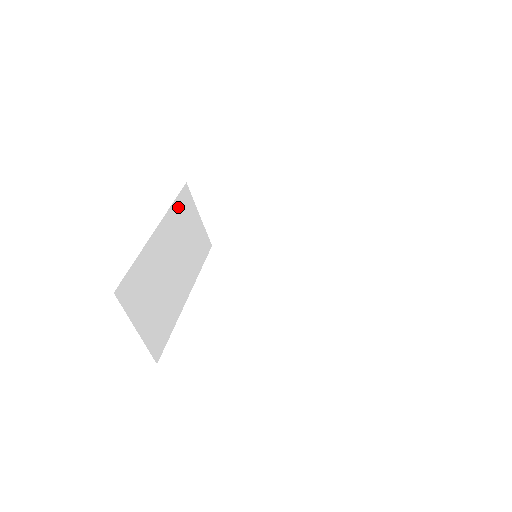
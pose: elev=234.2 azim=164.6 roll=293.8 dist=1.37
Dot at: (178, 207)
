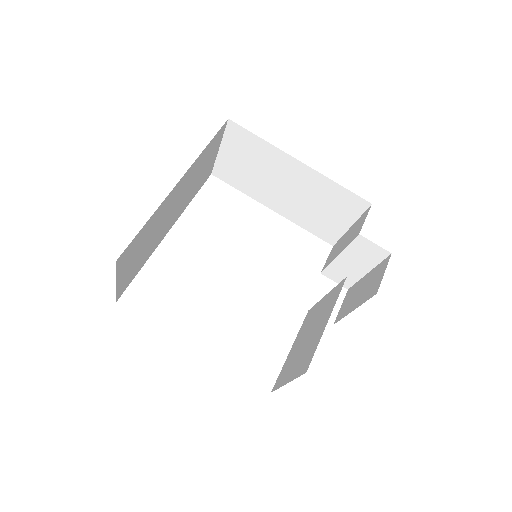
Dot at: (208, 149)
